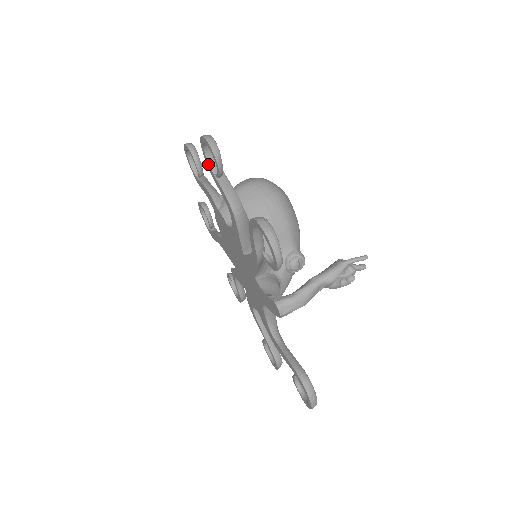
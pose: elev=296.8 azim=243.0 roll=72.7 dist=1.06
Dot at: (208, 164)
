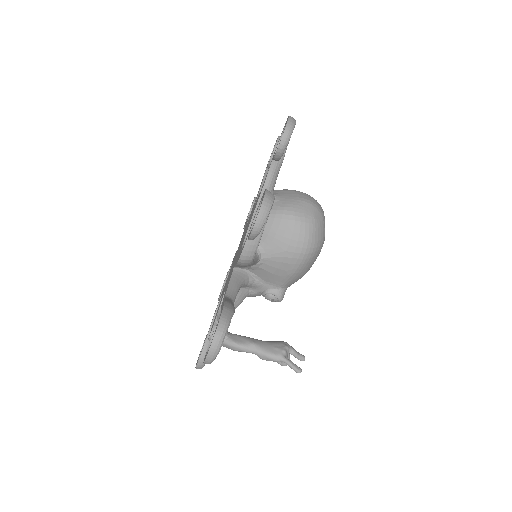
Dot at: (259, 204)
